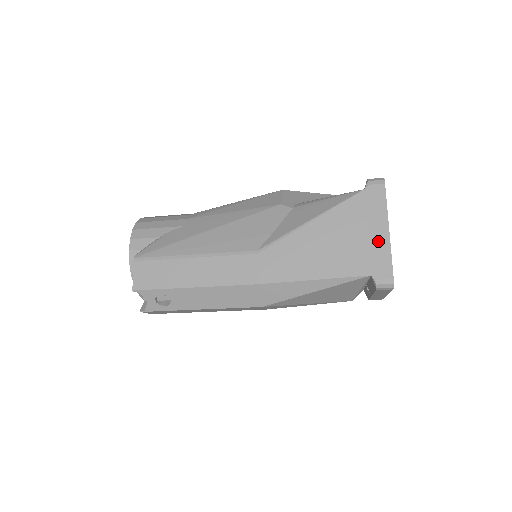
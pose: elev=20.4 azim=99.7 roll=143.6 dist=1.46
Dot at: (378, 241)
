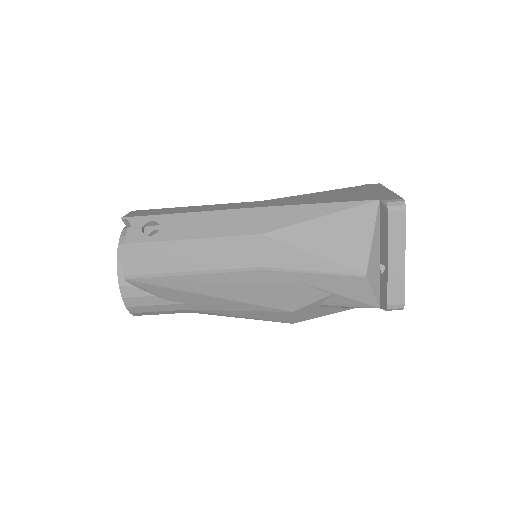
Dot at: (381, 193)
